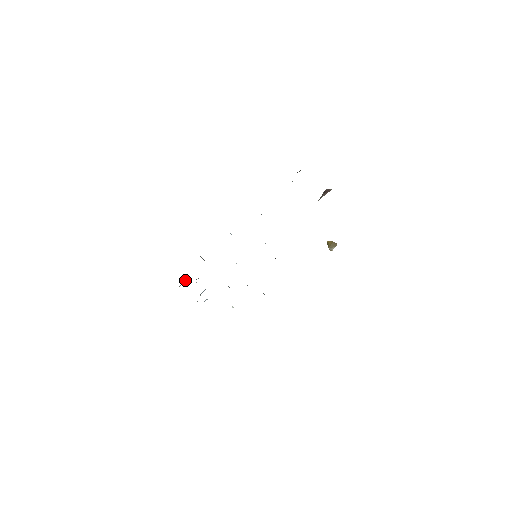
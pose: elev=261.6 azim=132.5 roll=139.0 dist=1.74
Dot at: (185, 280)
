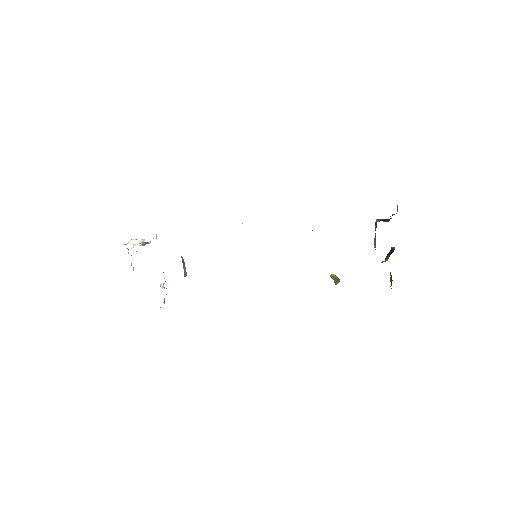
Dot at: (142, 241)
